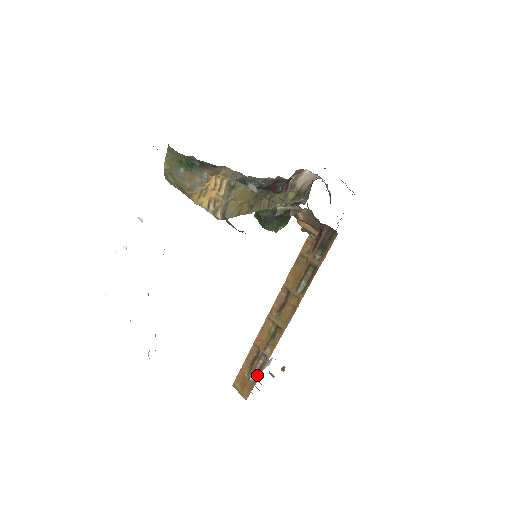
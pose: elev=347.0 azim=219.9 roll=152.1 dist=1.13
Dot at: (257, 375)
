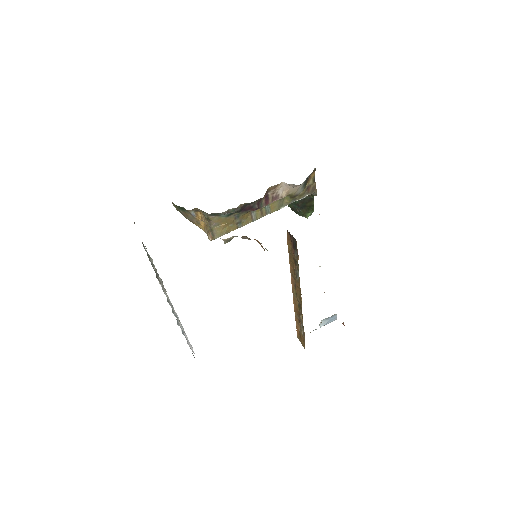
Dot at: (304, 333)
